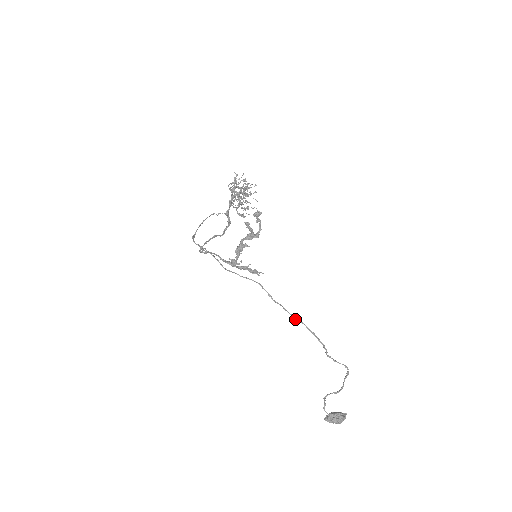
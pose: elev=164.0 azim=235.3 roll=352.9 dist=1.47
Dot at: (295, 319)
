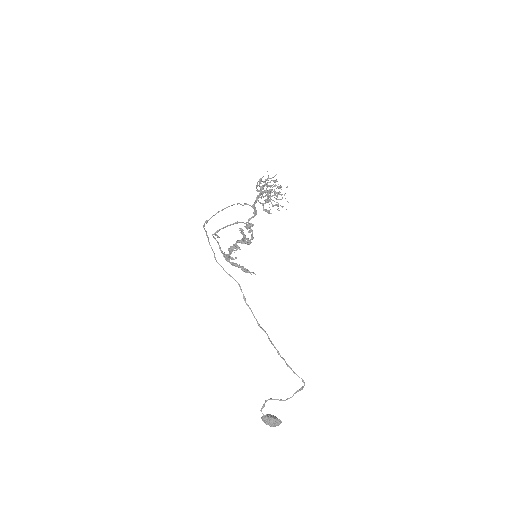
Dot at: (259, 326)
